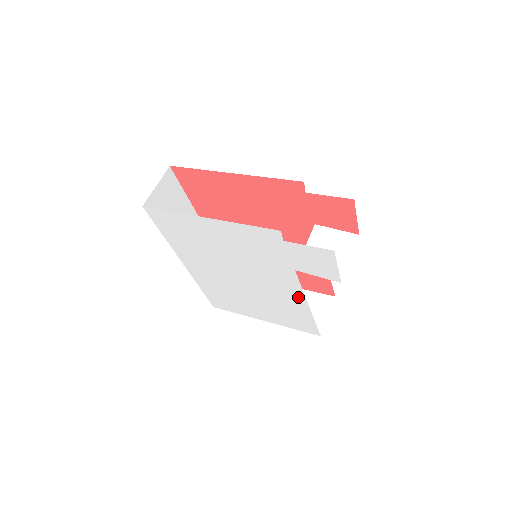
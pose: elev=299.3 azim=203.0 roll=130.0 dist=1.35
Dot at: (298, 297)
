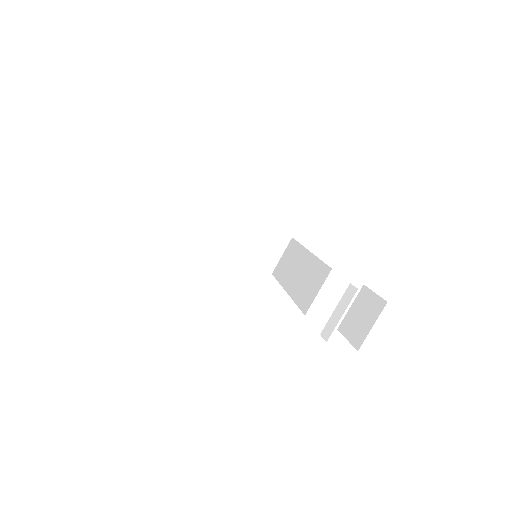
Dot at: occluded
